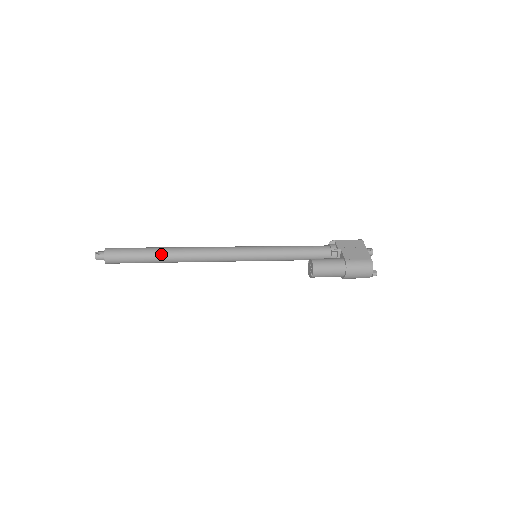
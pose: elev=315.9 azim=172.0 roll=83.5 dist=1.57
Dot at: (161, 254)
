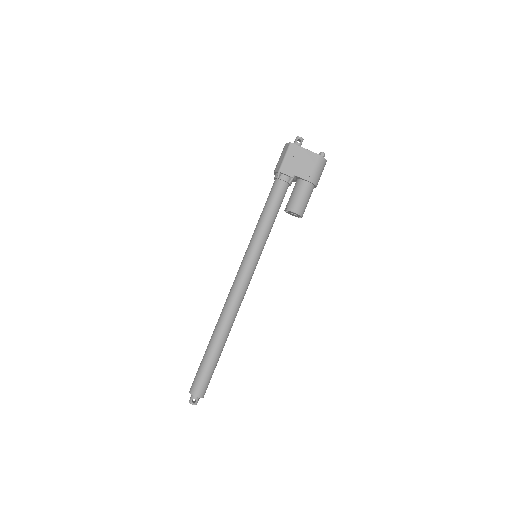
Dot at: (221, 347)
